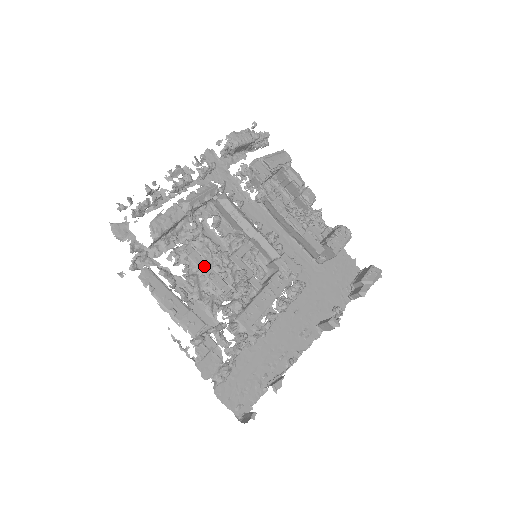
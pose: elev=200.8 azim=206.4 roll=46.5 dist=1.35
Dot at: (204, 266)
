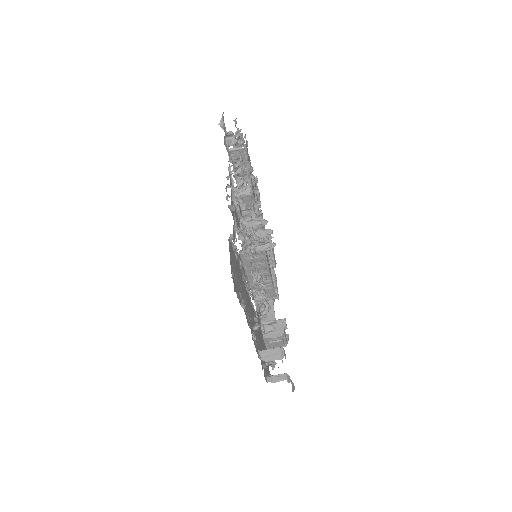
Dot at: occluded
